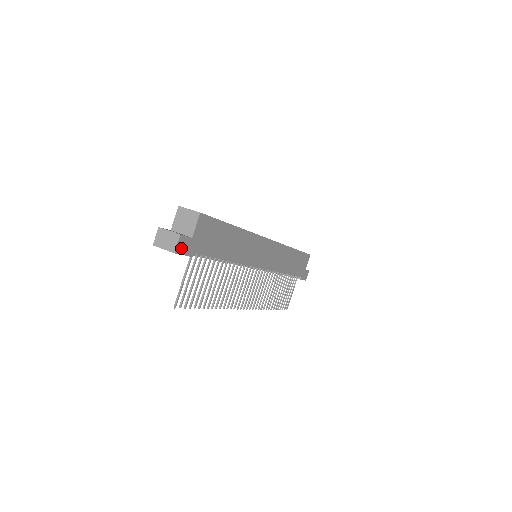
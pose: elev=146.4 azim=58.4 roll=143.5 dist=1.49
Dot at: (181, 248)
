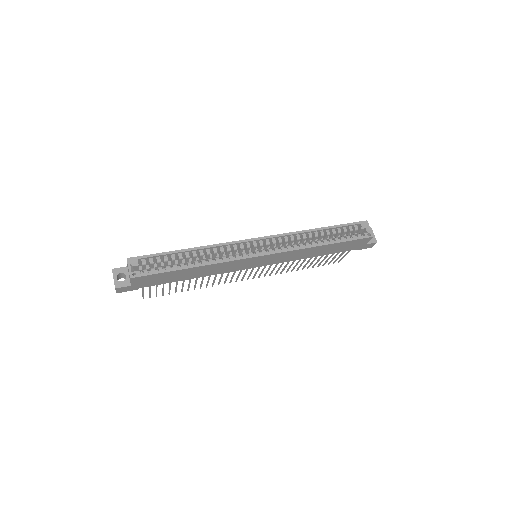
Dot at: (122, 290)
